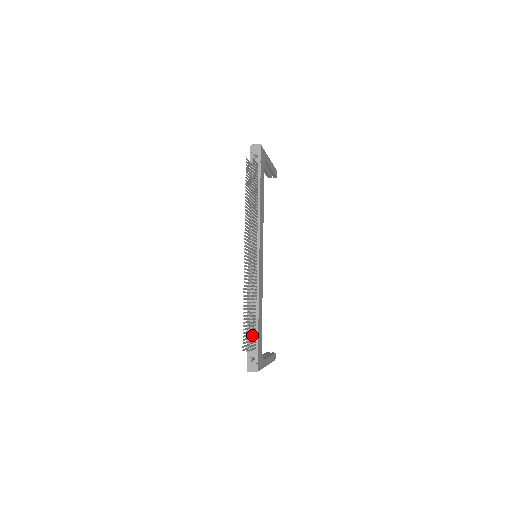
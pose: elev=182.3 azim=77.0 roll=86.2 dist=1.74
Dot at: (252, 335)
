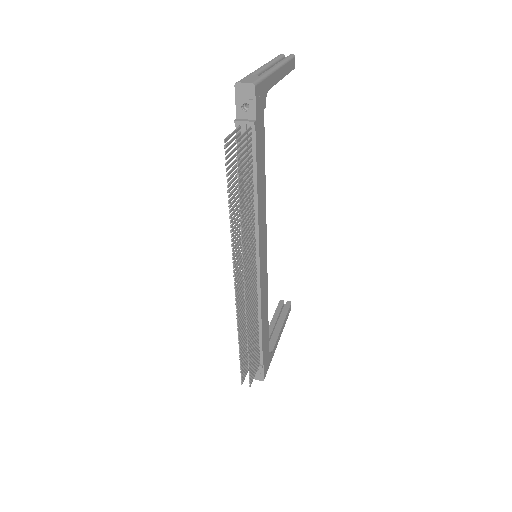
Dot at: (253, 363)
